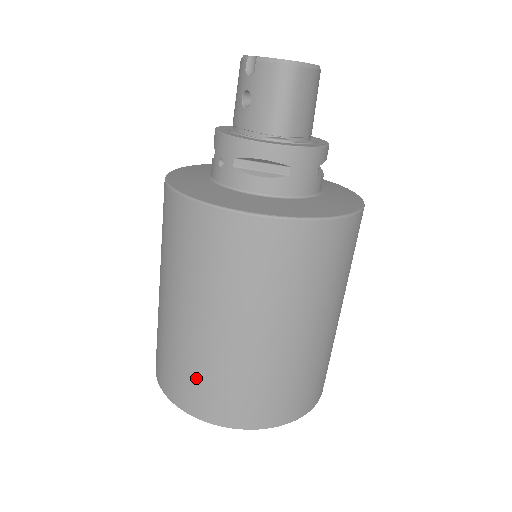
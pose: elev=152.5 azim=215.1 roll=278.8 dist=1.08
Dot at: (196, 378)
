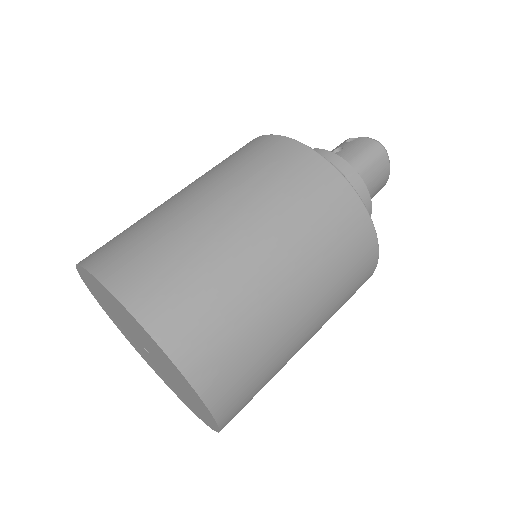
Dot at: (151, 247)
